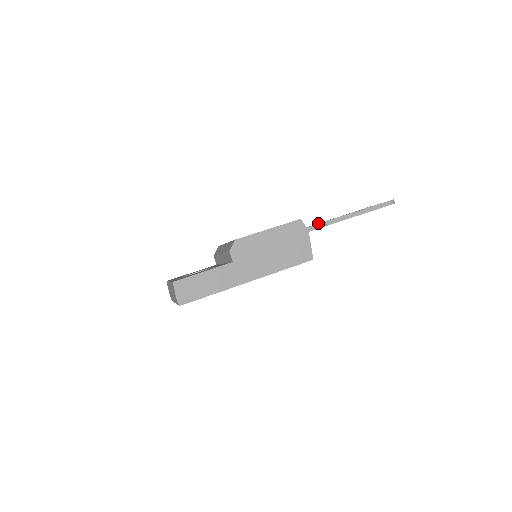
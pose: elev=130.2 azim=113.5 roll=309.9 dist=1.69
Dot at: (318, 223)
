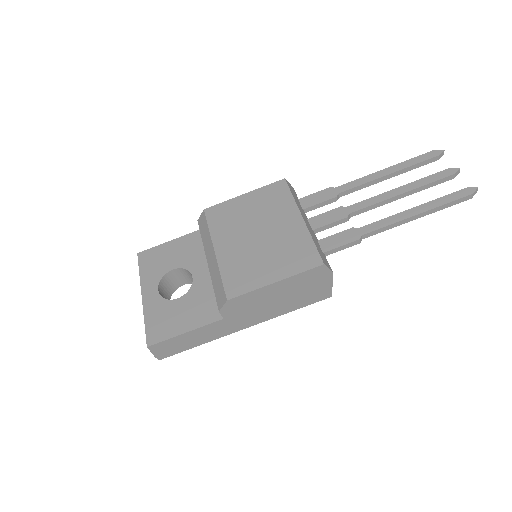
Dot at: (352, 188)
